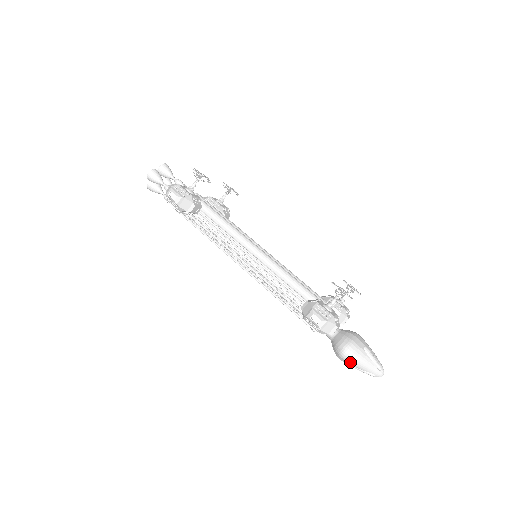
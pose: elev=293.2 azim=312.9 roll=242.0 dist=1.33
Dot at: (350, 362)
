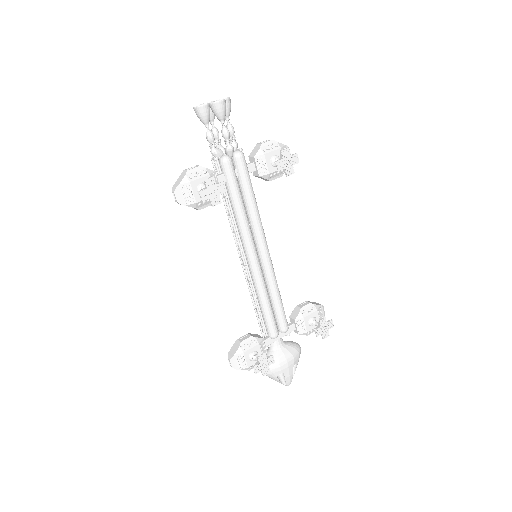
Dot at: occluded
